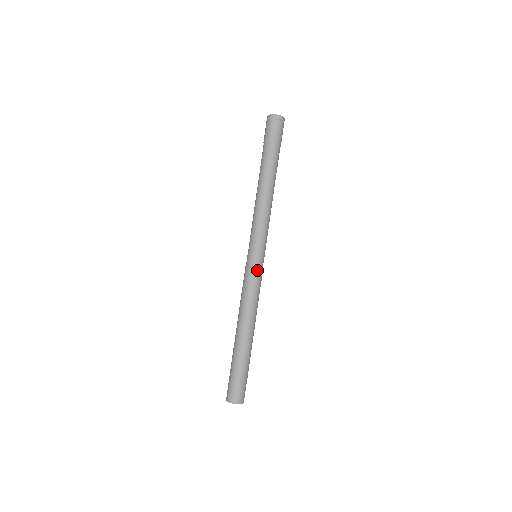
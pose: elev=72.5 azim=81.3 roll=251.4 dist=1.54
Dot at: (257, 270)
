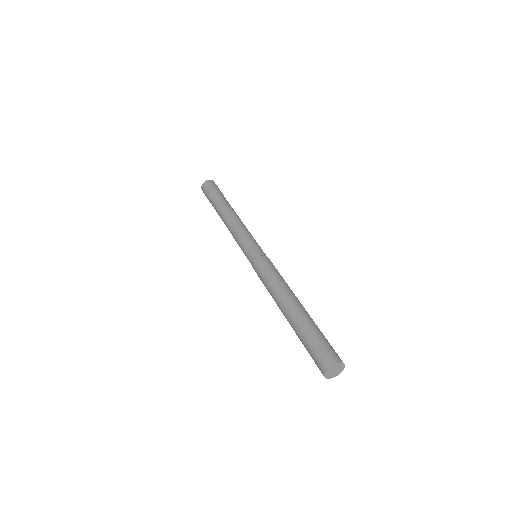
Dot at: (260, 258)
